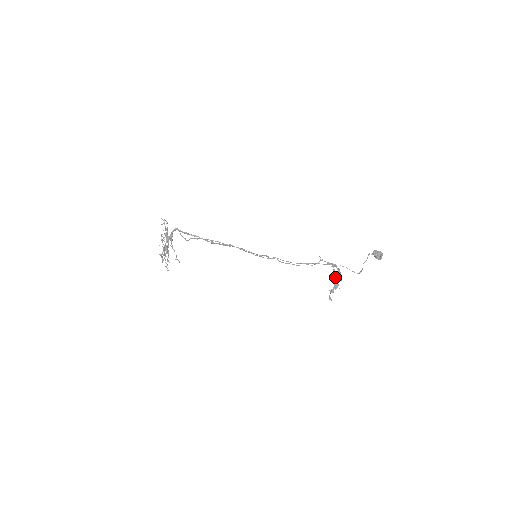
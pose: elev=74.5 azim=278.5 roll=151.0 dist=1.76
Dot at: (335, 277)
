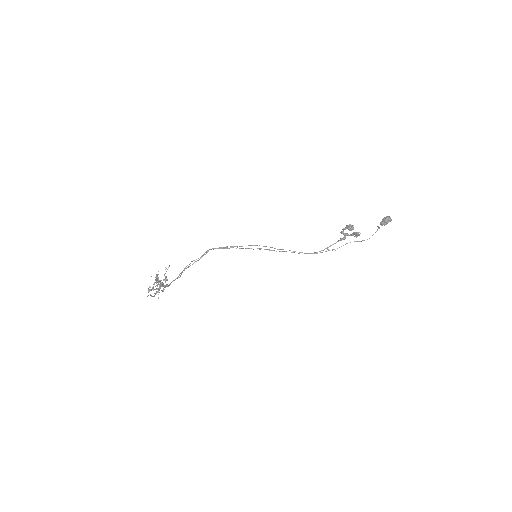
Dot at: occluded
